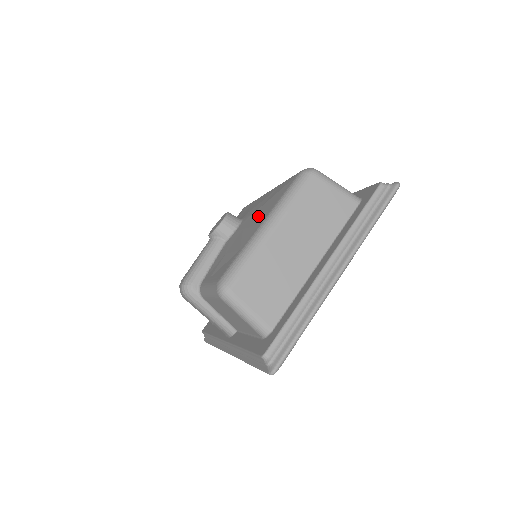
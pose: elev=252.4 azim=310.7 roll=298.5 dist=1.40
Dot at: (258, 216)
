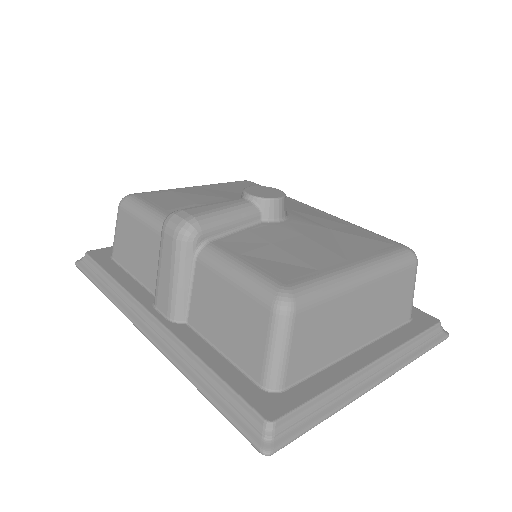
Dot at: (335, 242)
